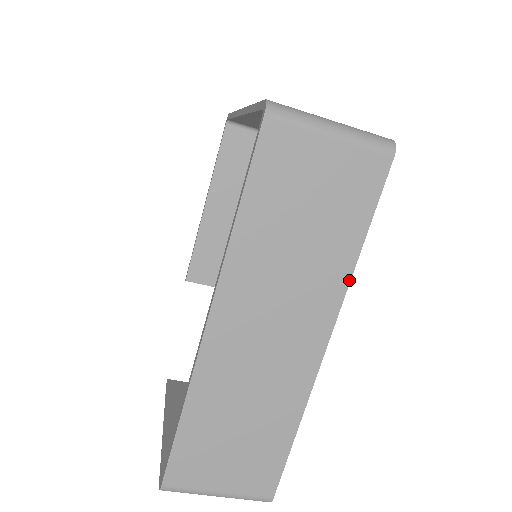
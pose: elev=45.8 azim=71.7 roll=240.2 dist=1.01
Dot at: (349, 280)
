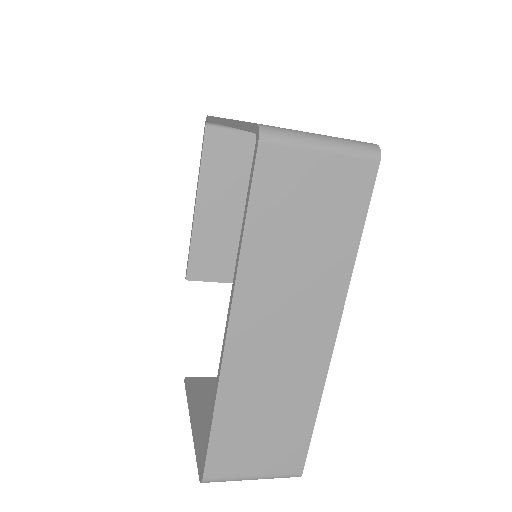
Dot at: (350, 276)
